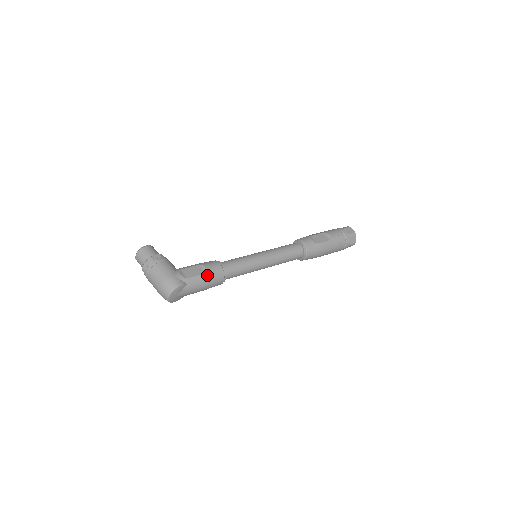
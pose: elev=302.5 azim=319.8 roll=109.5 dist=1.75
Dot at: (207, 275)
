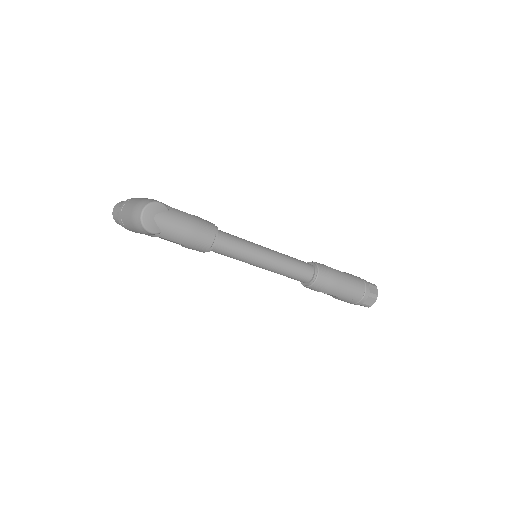
Dot at: (195, 218)
